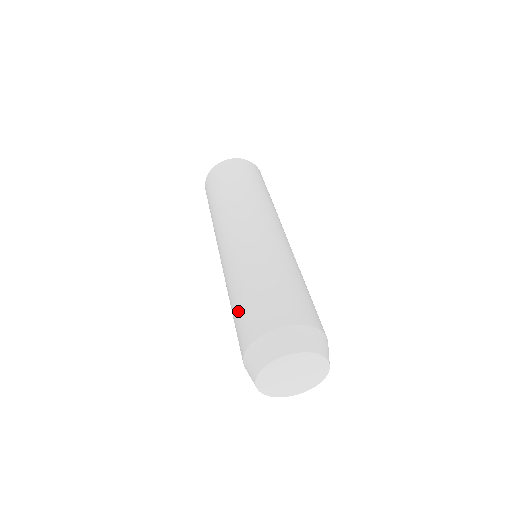
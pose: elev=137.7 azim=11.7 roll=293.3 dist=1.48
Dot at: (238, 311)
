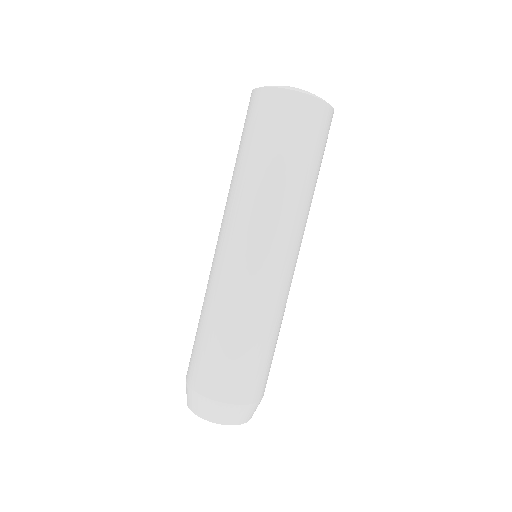
Dot at: occluded
